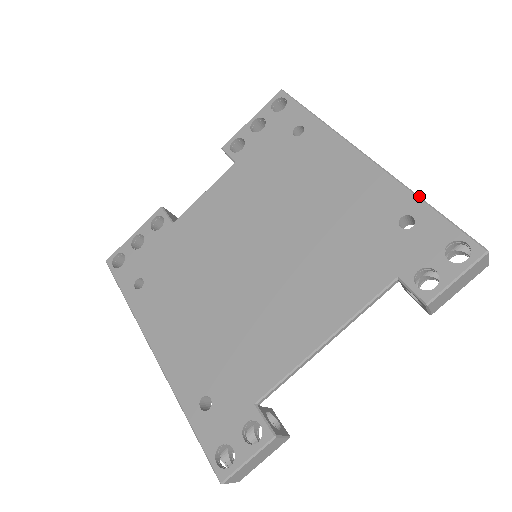
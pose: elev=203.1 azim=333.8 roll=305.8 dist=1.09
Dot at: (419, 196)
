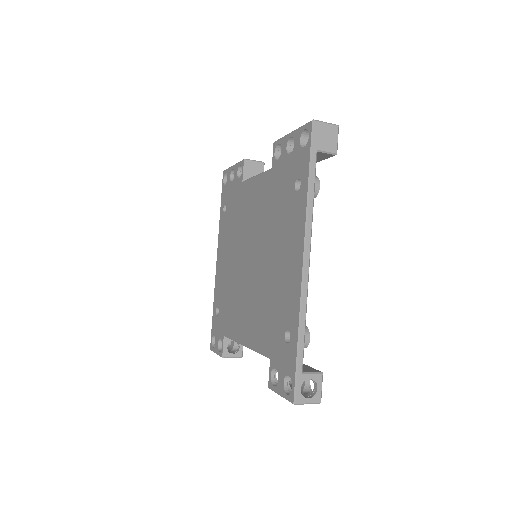
Dot at: (300, 330)
